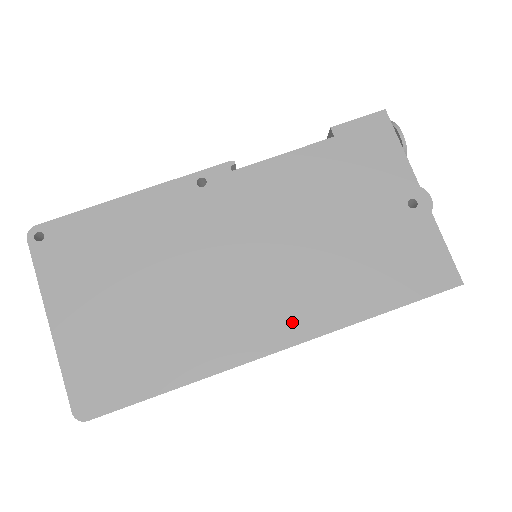
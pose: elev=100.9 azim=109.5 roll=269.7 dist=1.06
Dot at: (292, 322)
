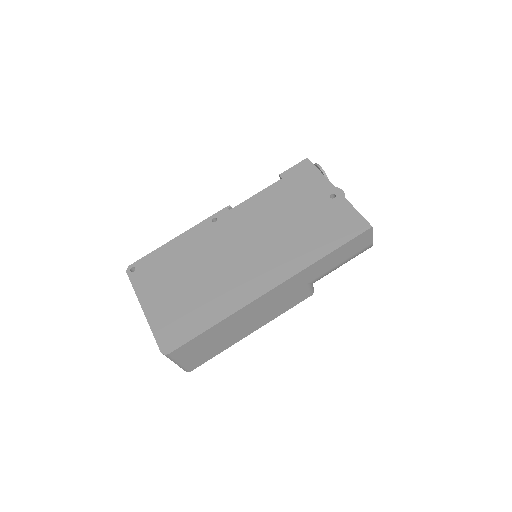
Dot at: (276, 273)
